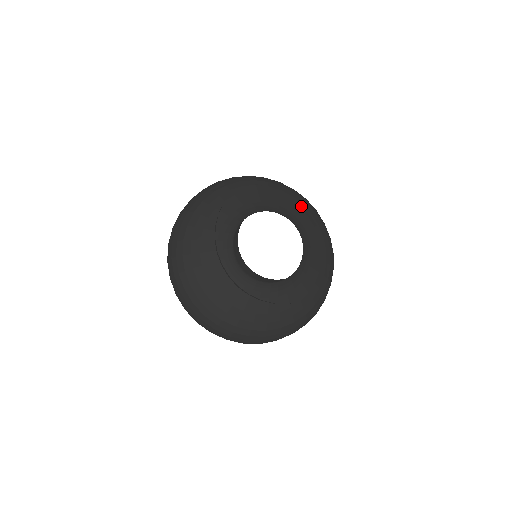
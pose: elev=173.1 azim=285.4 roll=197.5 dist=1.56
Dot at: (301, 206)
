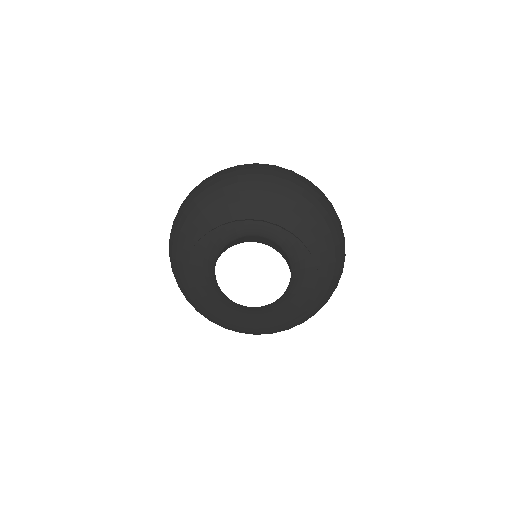
Dot at: (304, 216)
